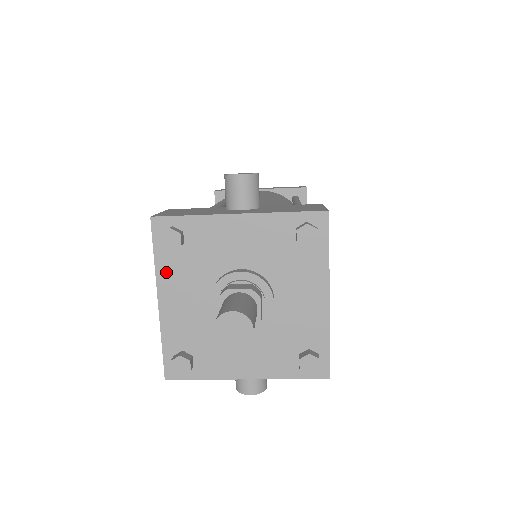
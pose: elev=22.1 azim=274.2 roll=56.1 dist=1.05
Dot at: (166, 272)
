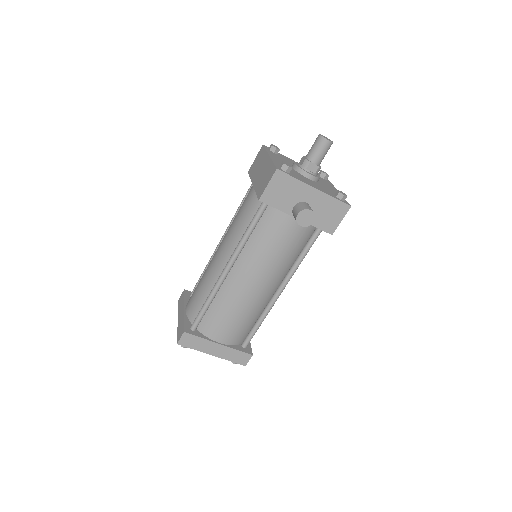
Dot at: (271, 154)
